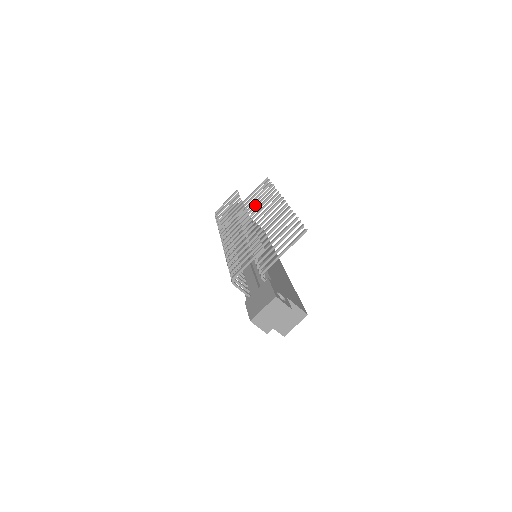
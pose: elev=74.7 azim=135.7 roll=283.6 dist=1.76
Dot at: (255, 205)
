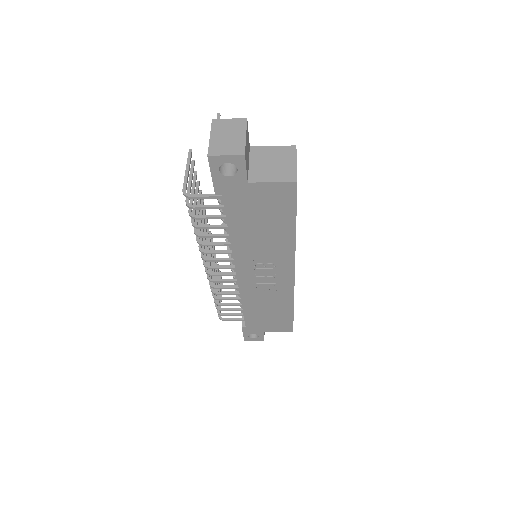
Dot at: occluded
